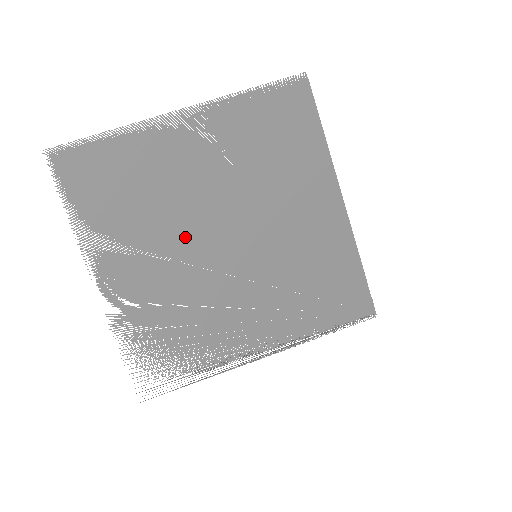
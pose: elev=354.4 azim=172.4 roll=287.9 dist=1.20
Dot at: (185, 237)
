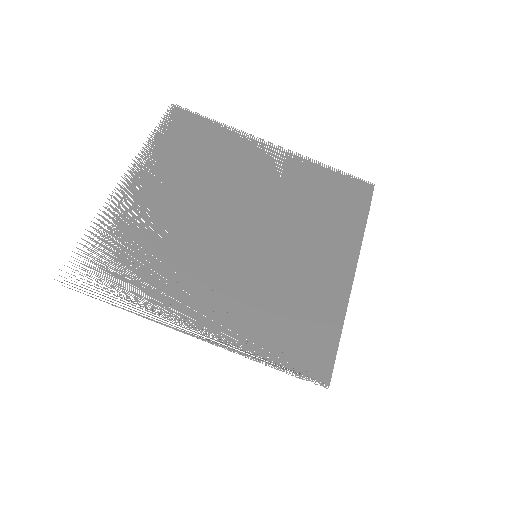
Dot at: (214, 204)
